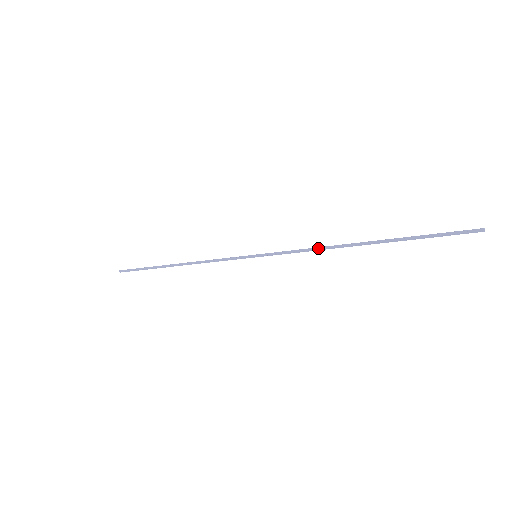
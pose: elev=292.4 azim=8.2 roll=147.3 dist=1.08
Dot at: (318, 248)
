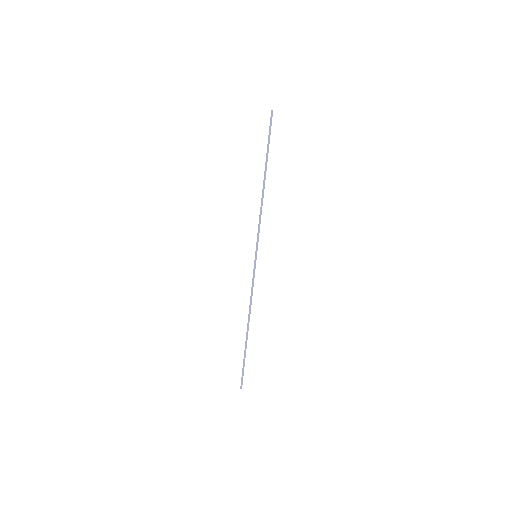
Dot at: (260, 209)
